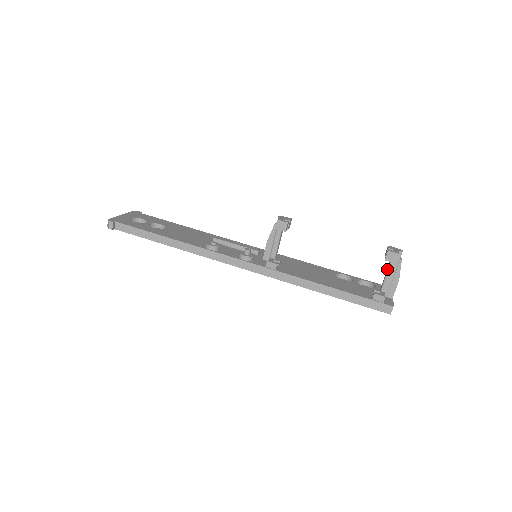
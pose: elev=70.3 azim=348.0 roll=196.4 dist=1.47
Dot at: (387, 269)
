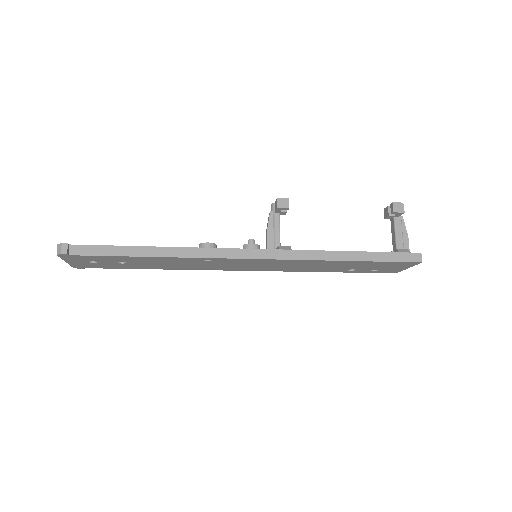
Dot at: (394, 229)
